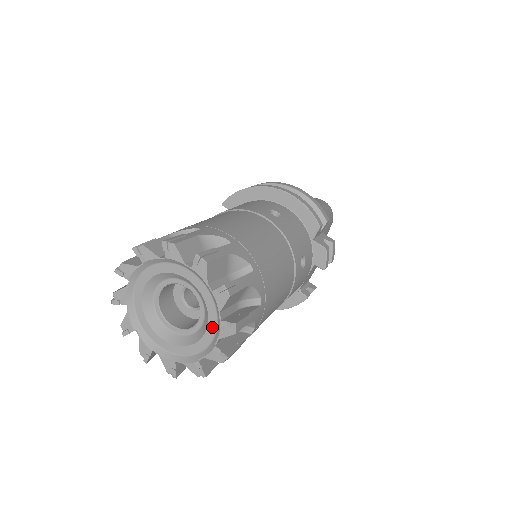
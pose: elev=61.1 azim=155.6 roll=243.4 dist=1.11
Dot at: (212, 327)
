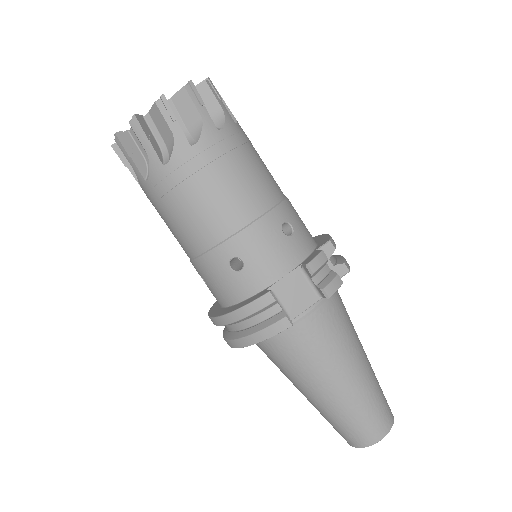
Dot at: occluded
